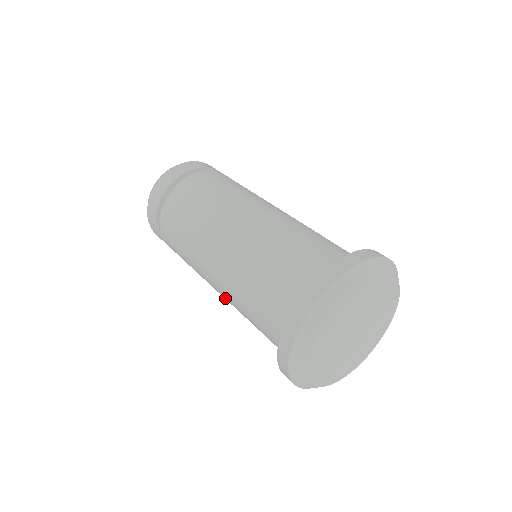
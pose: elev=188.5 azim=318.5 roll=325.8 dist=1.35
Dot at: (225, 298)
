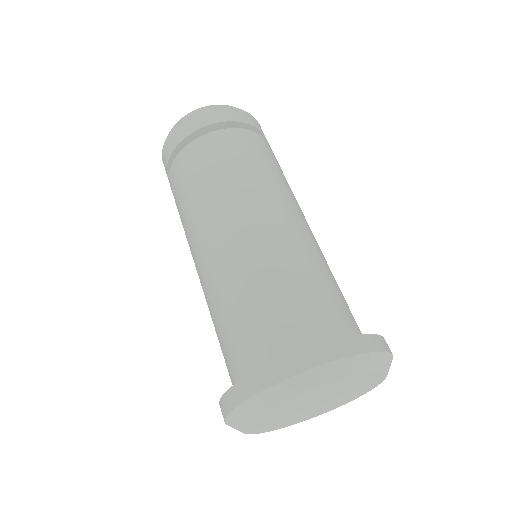
Dot at: occluded
